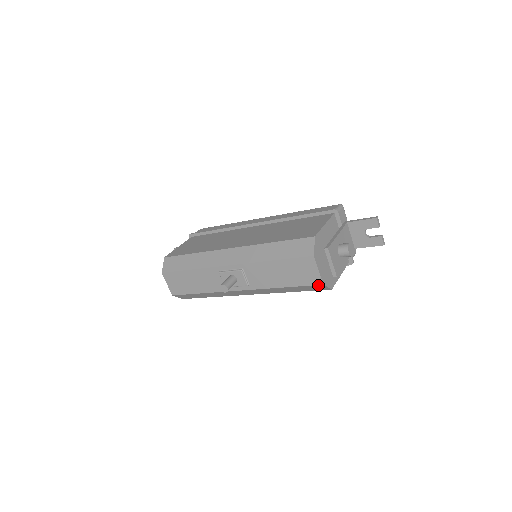
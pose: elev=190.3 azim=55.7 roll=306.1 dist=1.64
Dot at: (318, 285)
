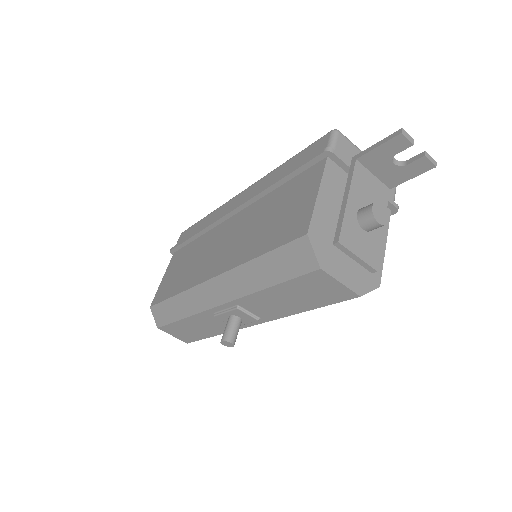
Dot at: (353, 298)
